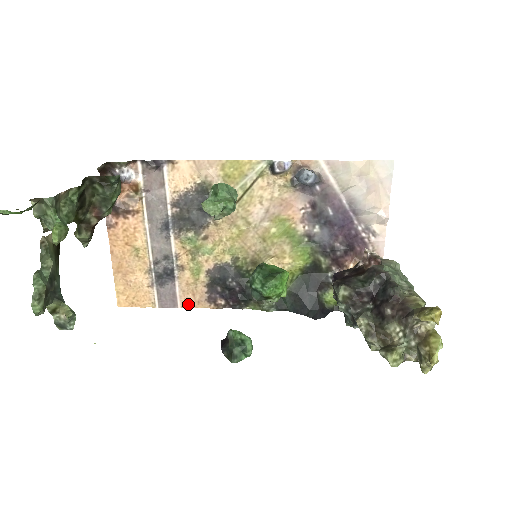
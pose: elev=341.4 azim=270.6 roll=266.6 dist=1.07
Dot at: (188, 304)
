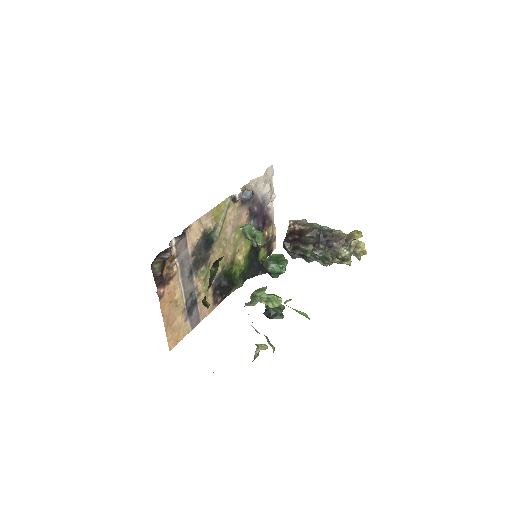
Dot at: (205, 315)
